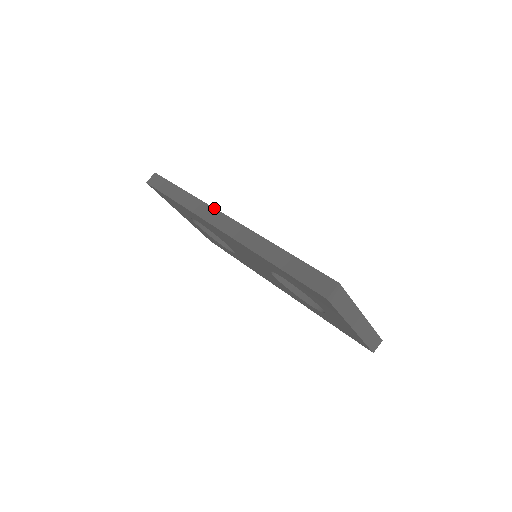
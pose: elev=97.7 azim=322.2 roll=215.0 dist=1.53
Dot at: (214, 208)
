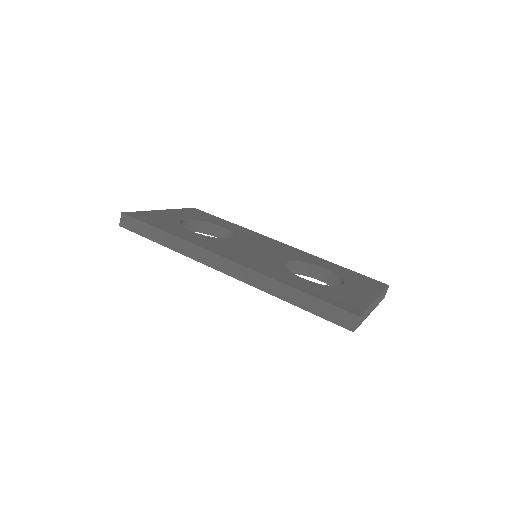
Dot at: (208, 250)
